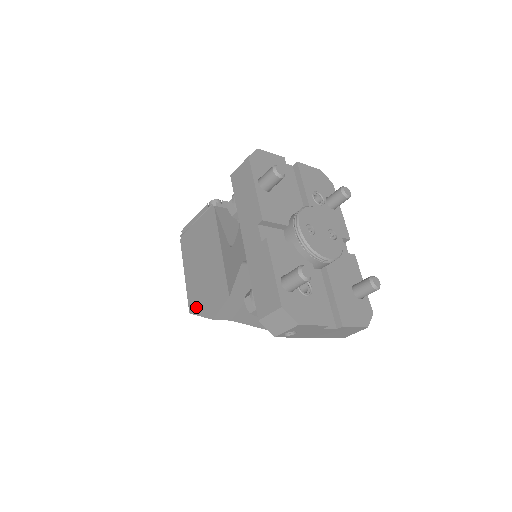
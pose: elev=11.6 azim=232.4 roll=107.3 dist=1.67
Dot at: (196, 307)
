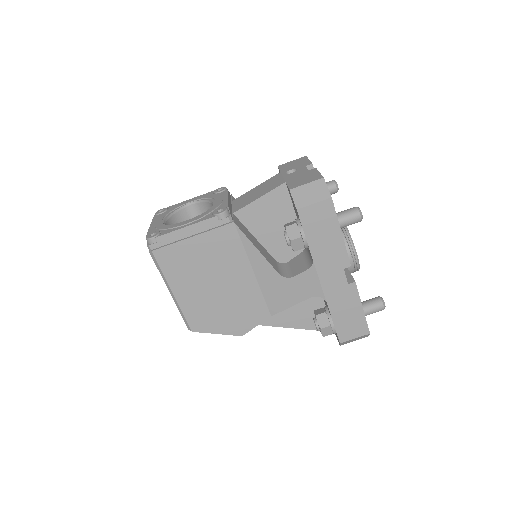
Dot at: (207, 326)
